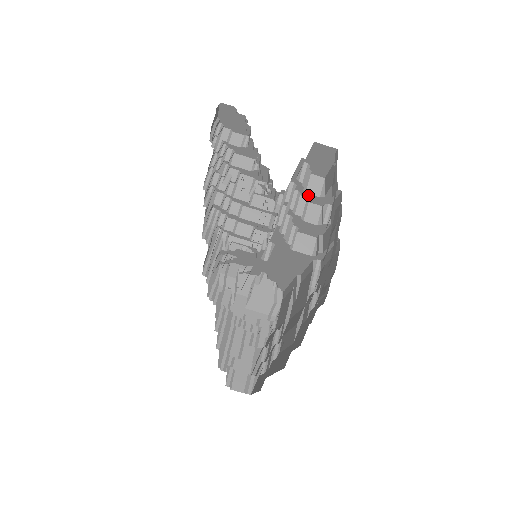
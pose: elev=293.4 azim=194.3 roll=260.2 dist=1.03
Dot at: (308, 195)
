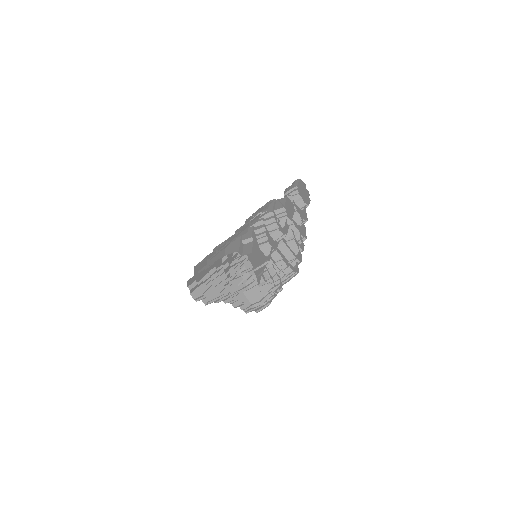
Dot at: (279, 224)
